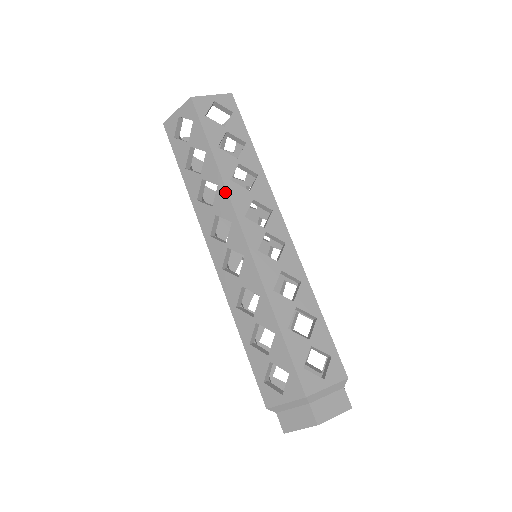
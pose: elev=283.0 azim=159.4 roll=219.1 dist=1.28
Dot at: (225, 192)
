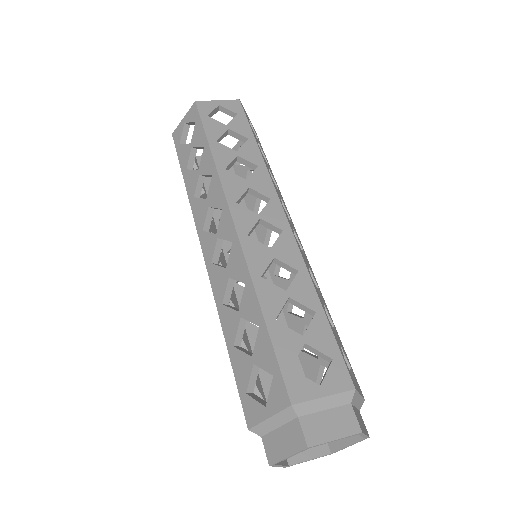
Dot at: (267, 174)
